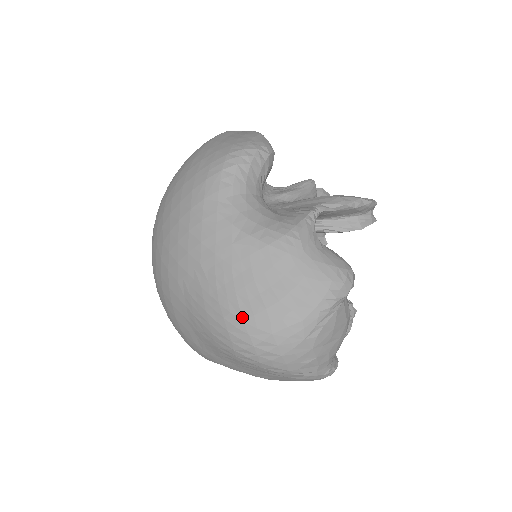
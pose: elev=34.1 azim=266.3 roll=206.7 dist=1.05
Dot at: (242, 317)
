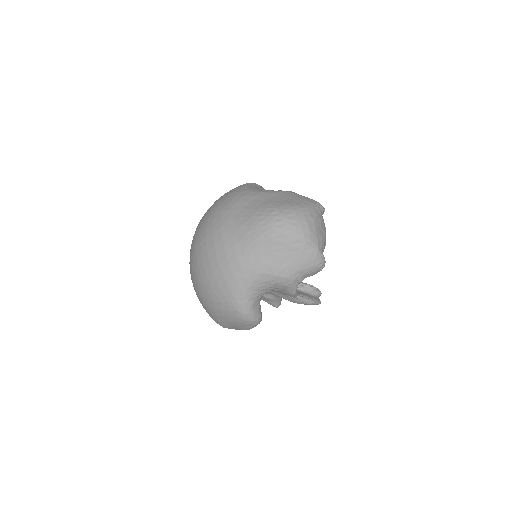
Dot at: (276, 207)
